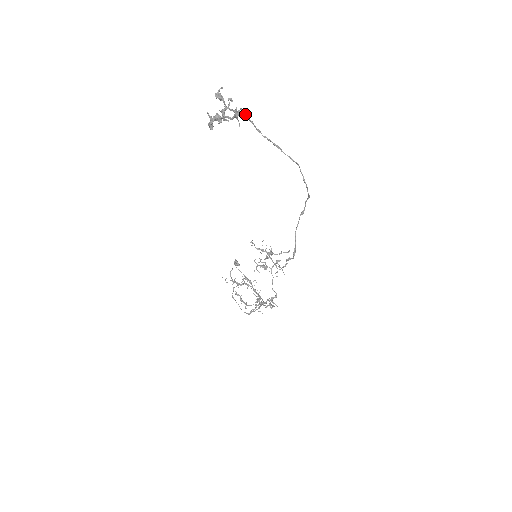
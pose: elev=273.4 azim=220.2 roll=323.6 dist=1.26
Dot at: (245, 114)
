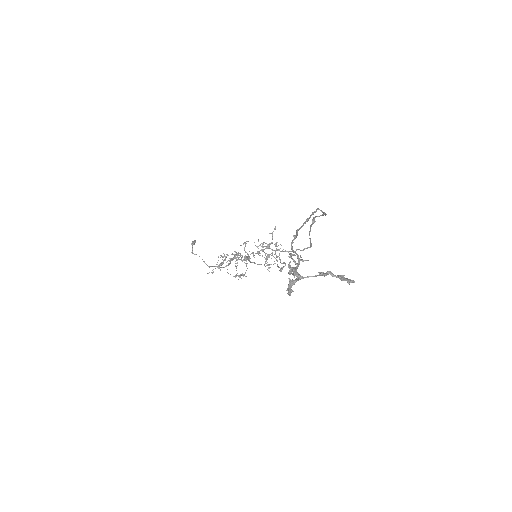
Dot at: occluded
